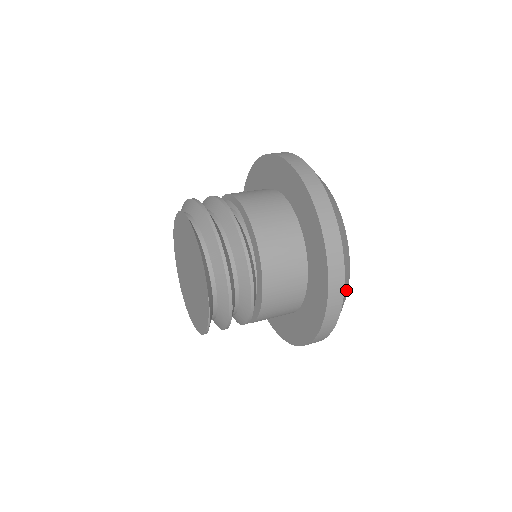
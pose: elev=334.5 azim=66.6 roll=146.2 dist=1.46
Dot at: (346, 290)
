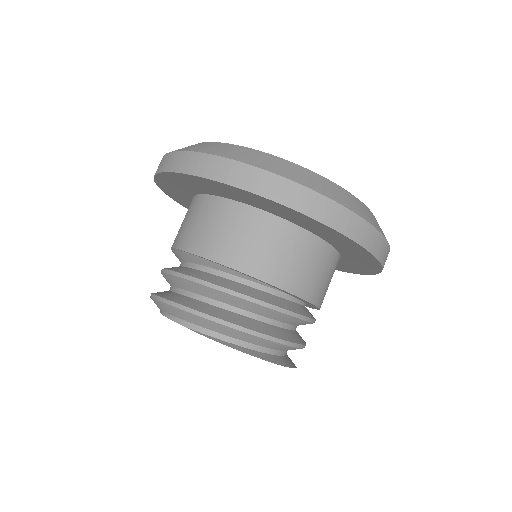
Dot at: occluded
